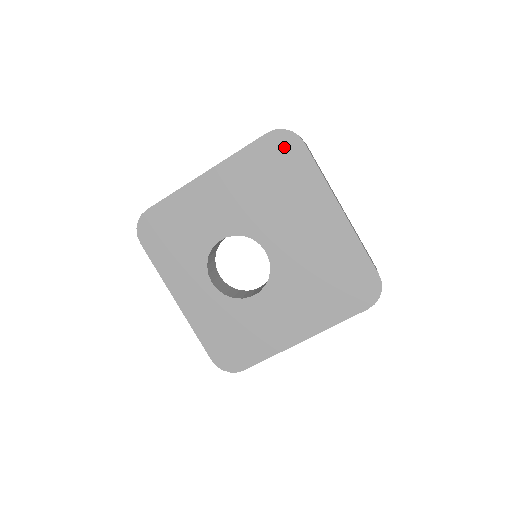
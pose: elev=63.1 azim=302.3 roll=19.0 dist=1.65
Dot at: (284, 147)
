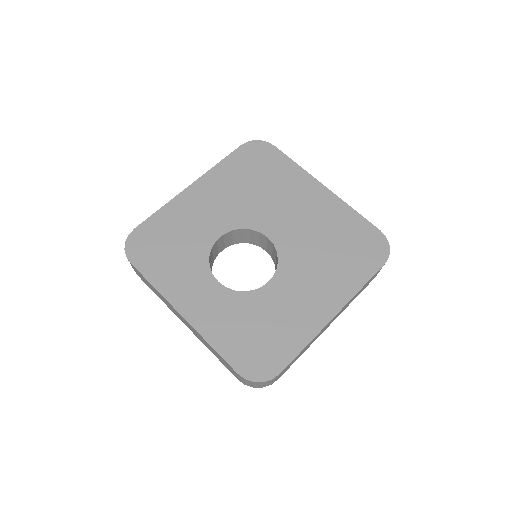
Dot at: (258, 152)
